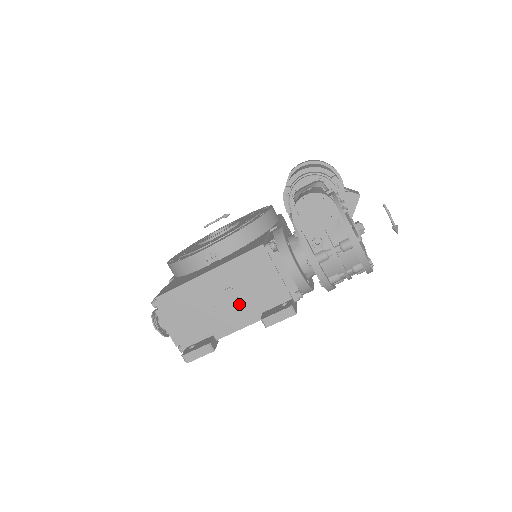
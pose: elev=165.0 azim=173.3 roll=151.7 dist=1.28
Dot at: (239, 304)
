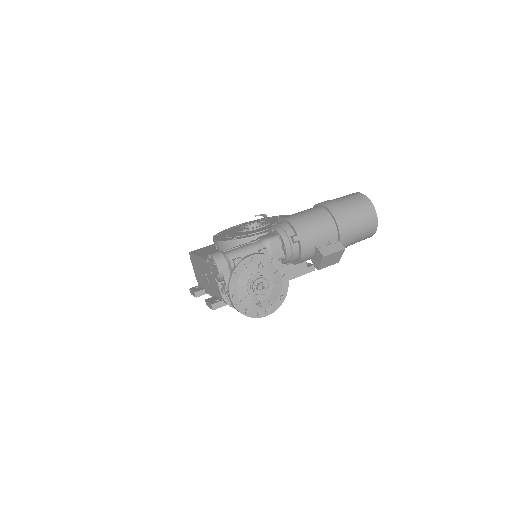
Dot at: (209, 283)
